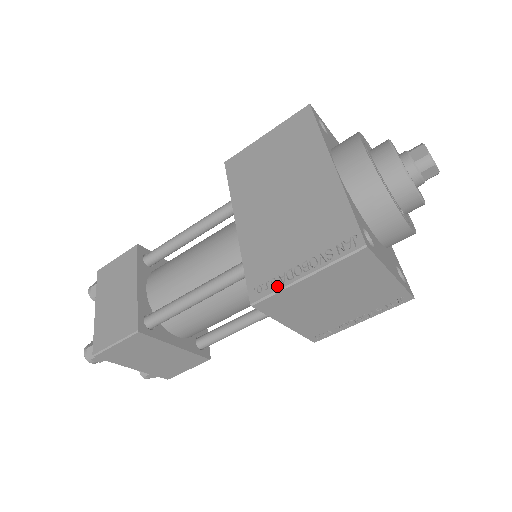
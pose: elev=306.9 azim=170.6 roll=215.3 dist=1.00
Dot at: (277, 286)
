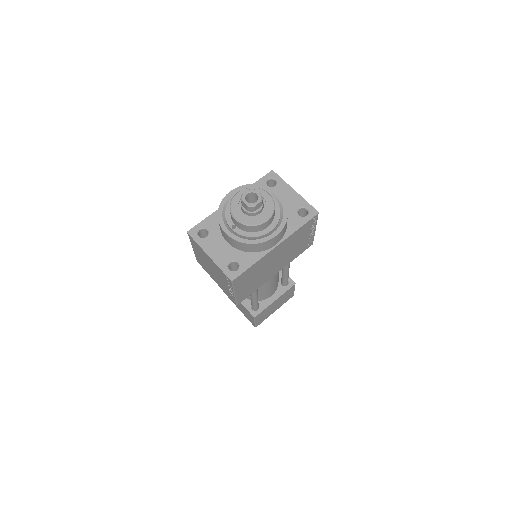
Dot at: occluded
